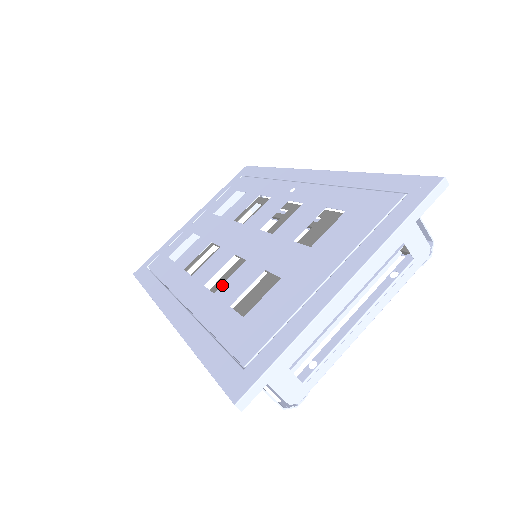
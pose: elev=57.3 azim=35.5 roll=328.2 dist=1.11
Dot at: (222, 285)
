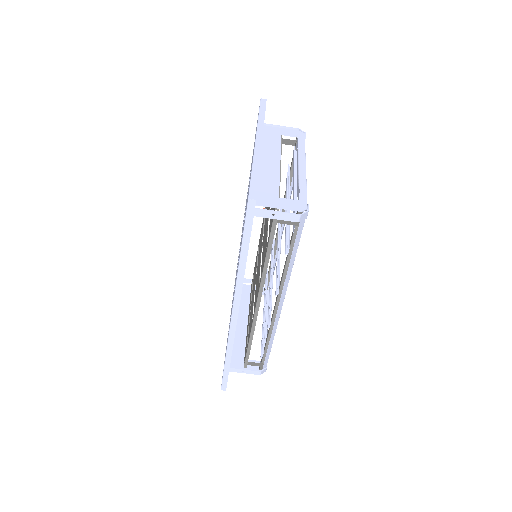
Dot at: occluded
